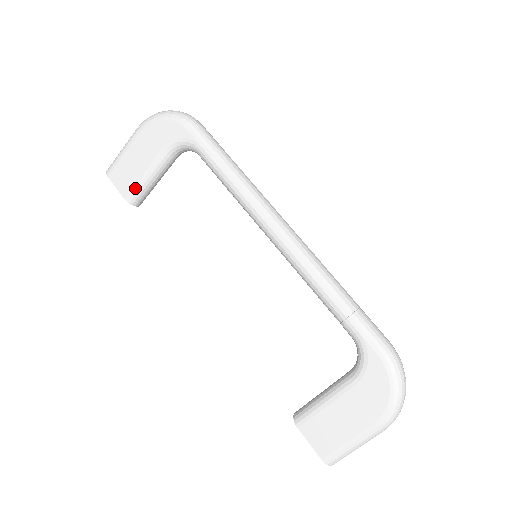
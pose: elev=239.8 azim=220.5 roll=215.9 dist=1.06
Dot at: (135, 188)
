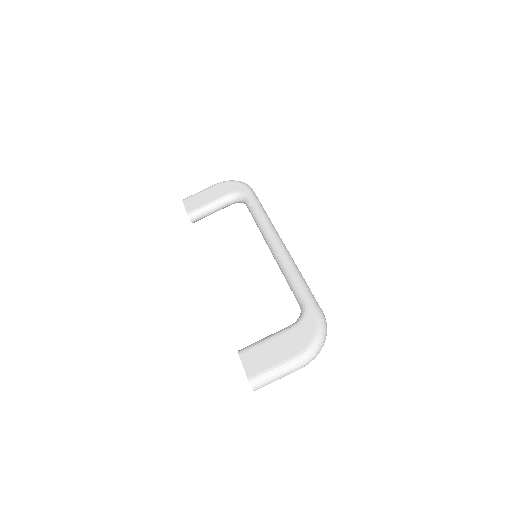
Dot at: (197, 209)
